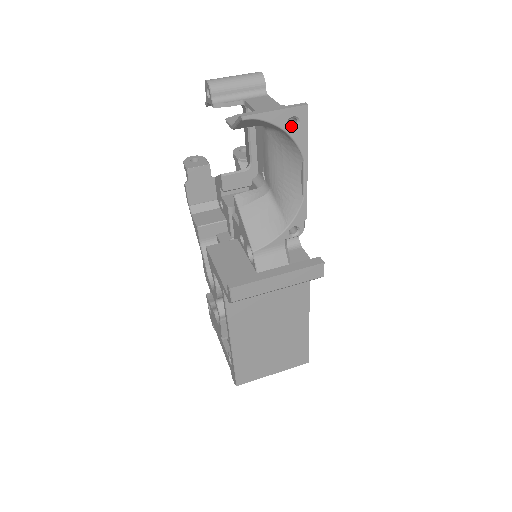
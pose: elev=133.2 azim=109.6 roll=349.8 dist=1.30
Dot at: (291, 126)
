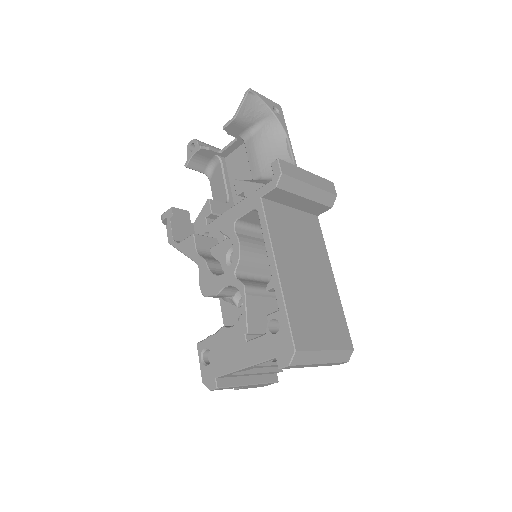
Dot at: (274, 115)
